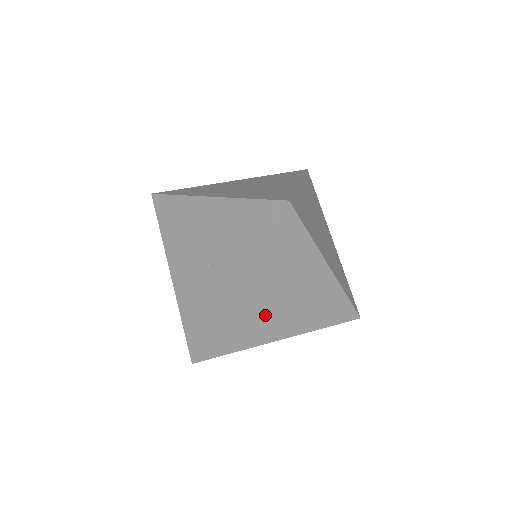
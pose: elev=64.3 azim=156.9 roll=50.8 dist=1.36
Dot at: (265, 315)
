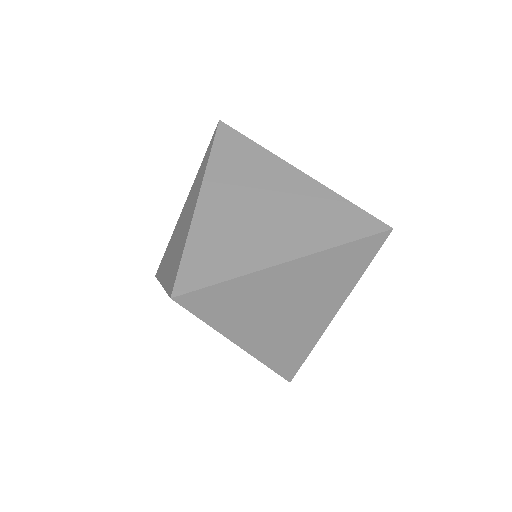
Dot at: (292, 326)
